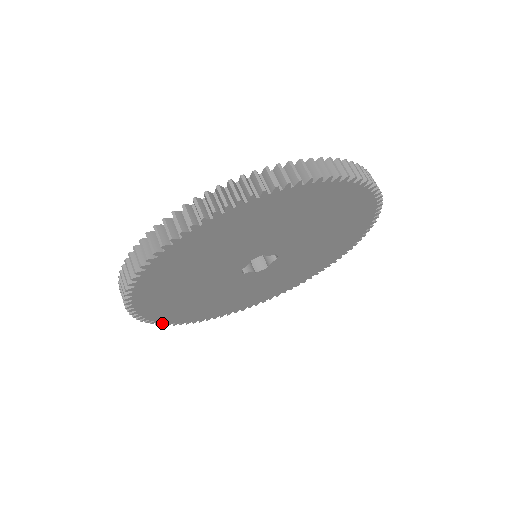
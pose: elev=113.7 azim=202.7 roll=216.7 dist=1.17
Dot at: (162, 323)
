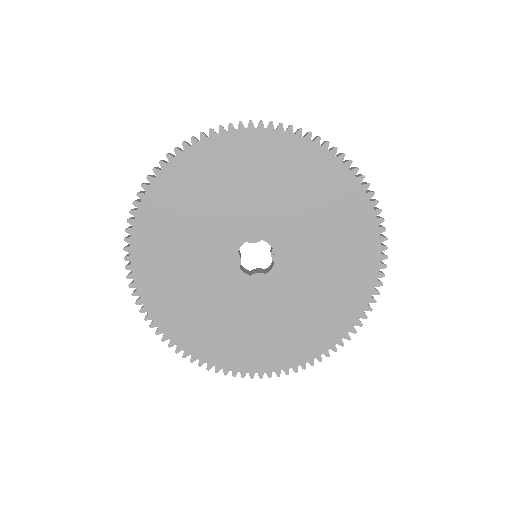
Dot at: (131, 219)
